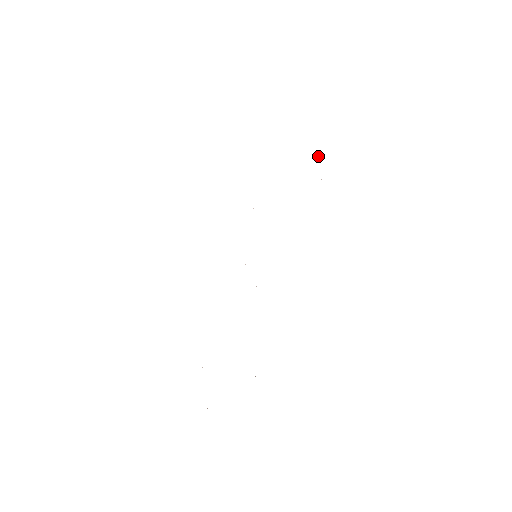
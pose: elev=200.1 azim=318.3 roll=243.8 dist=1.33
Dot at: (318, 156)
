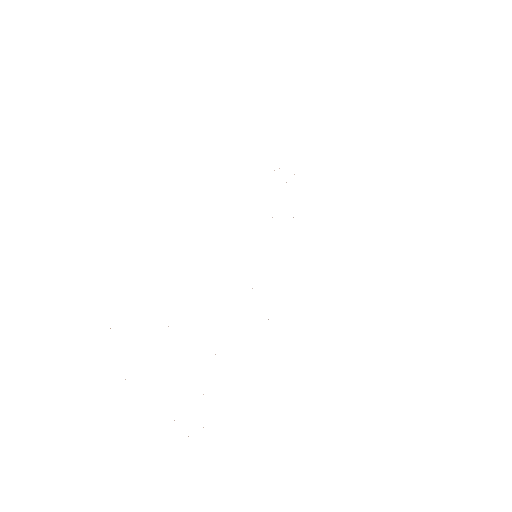
Dot at: occluded
